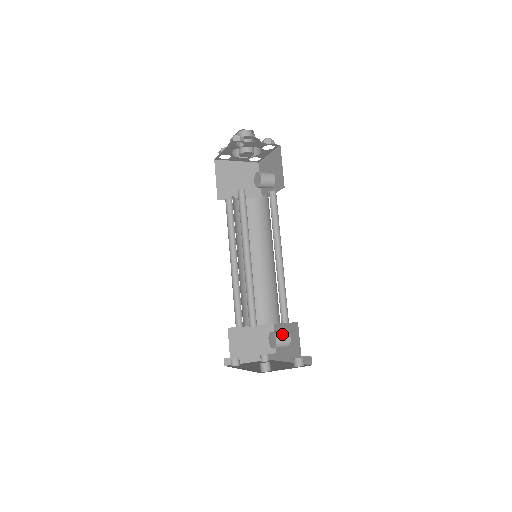
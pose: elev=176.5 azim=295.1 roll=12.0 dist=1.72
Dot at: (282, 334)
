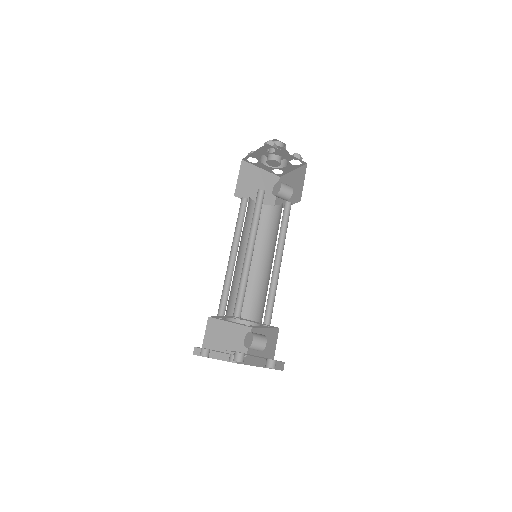
Dot at: (260, 336)
